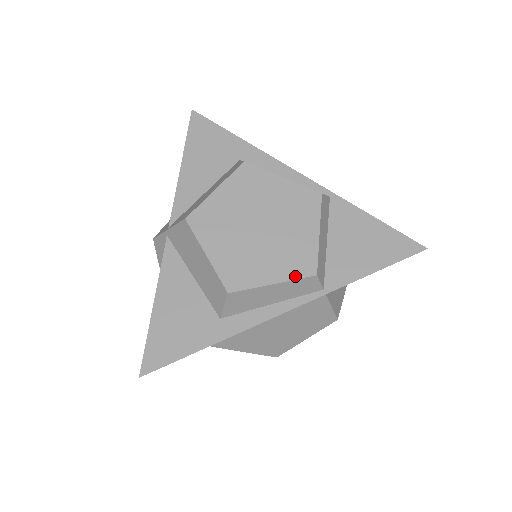
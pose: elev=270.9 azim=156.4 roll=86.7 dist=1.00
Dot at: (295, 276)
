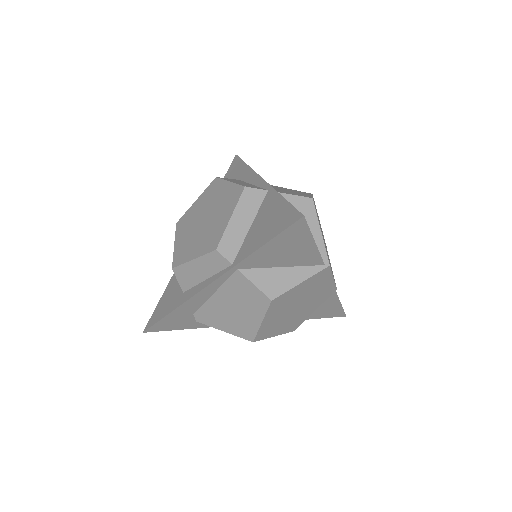
Dot at: (205, 252)
